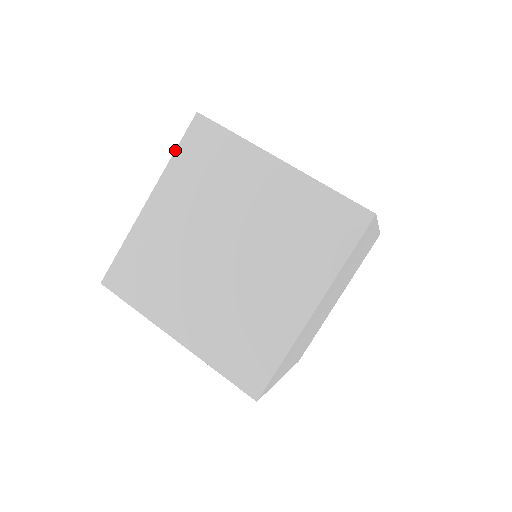
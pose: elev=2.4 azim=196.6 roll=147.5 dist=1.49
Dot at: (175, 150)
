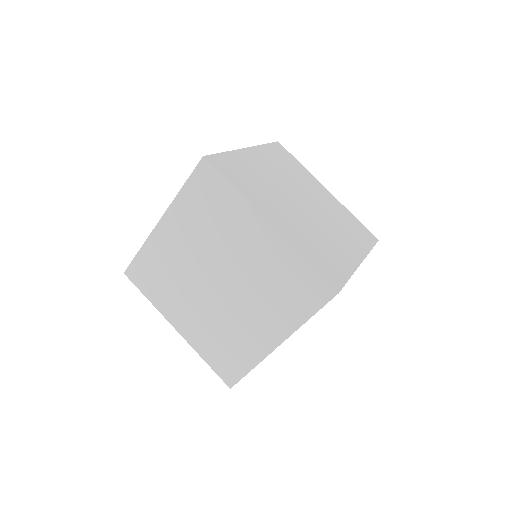
Dot at: (183, 185)
